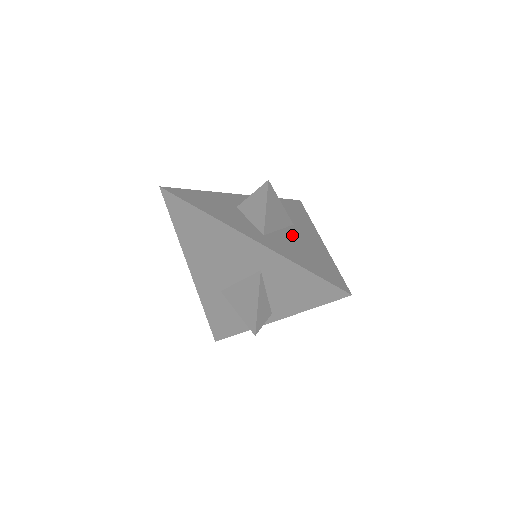
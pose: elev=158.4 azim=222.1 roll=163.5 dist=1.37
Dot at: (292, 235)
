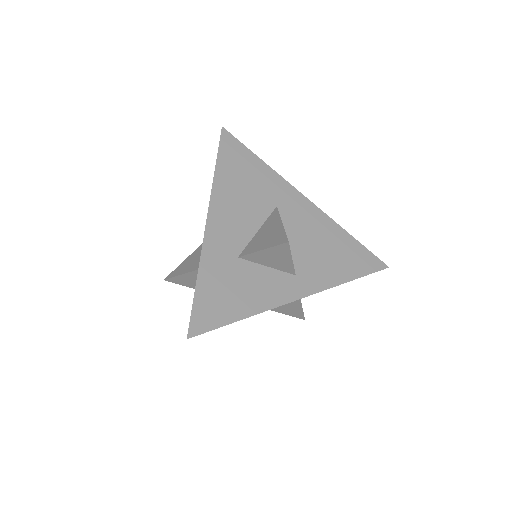
Dot at: (297, 233)
